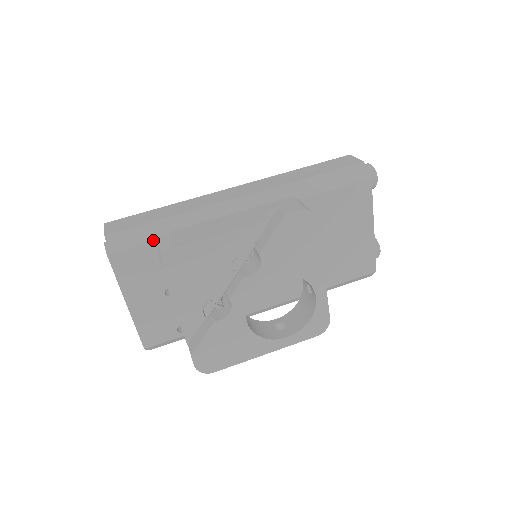
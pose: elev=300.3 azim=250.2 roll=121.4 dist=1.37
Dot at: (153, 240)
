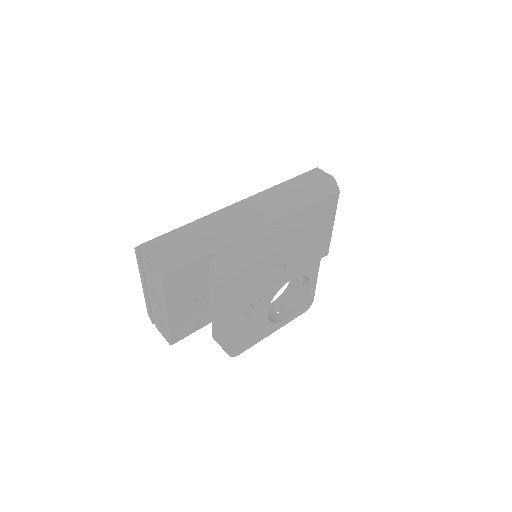
Dot at: (196, 259)
